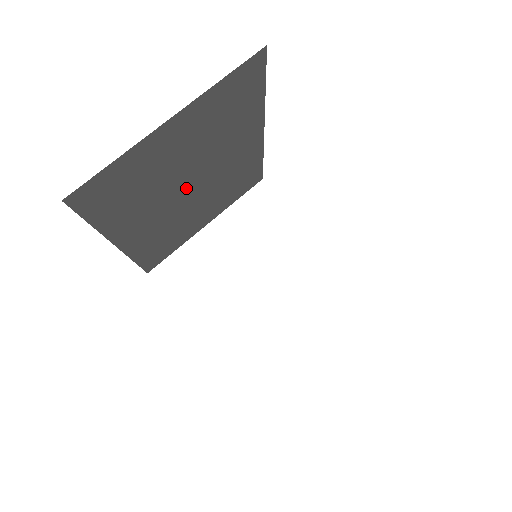
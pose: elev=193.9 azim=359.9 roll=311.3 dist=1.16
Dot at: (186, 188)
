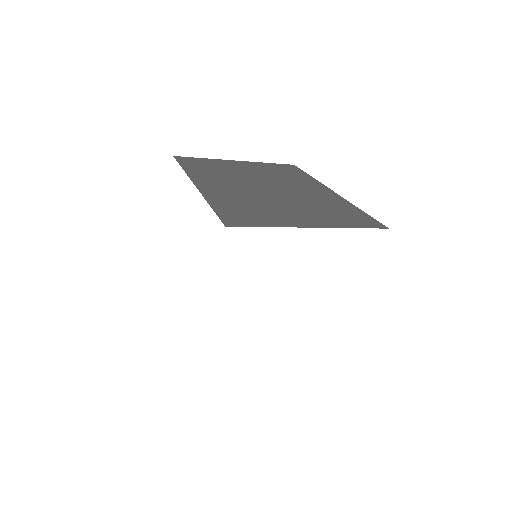
Dot at: occluded
